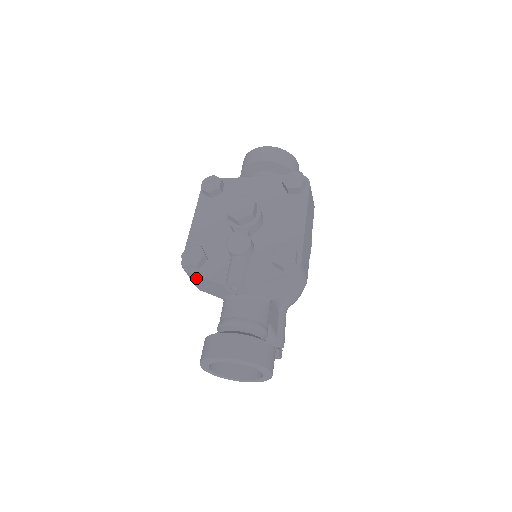
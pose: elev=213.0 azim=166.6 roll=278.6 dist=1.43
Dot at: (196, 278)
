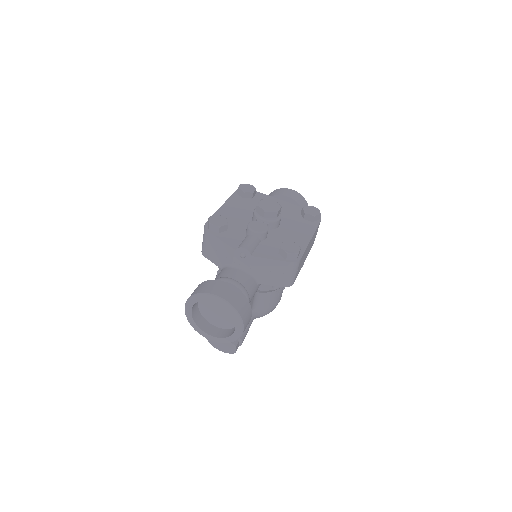
Dot at: (211, 239)
